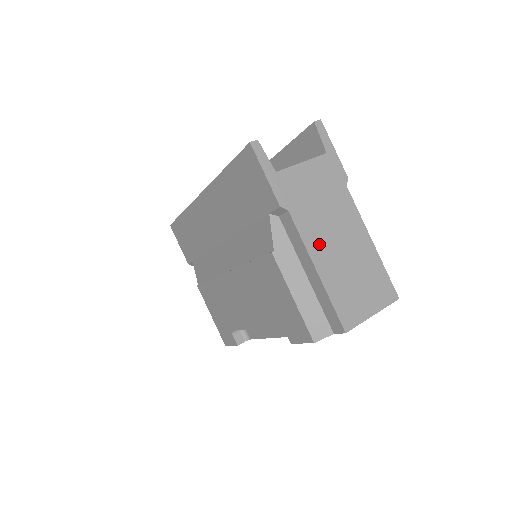
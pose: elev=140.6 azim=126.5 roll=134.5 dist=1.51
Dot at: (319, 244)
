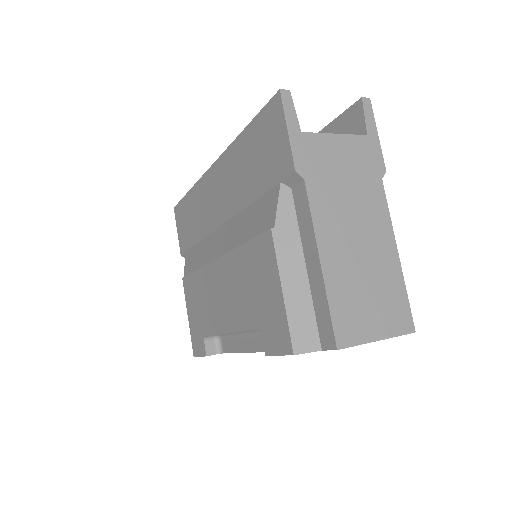
Dot at: (331, 231)
